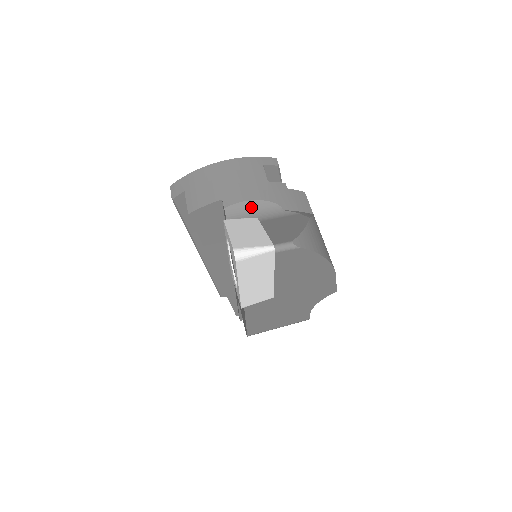
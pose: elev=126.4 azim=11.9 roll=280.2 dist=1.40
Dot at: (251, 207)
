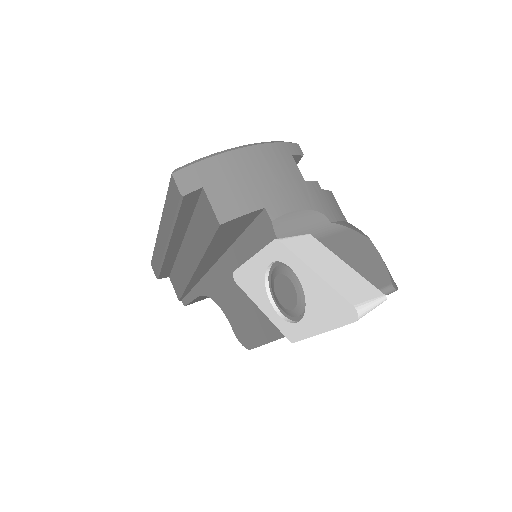
Dot at: (299, 219)
